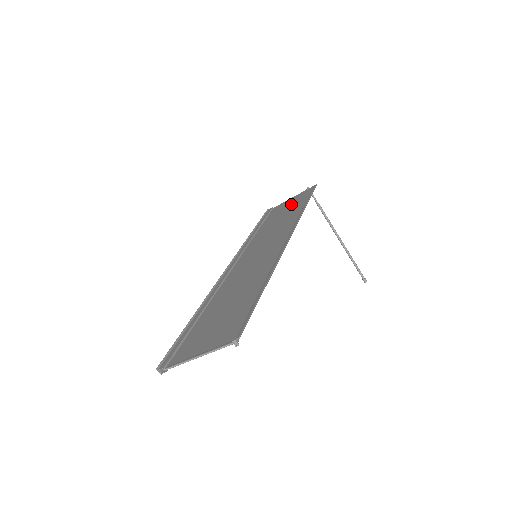
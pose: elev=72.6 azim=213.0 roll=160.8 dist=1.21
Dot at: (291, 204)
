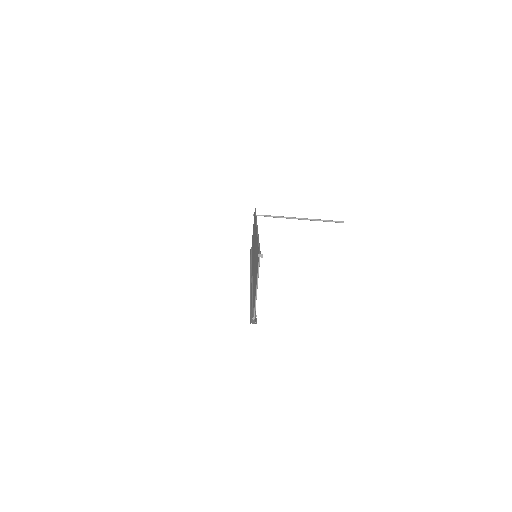
Dot at: (253, 229)
